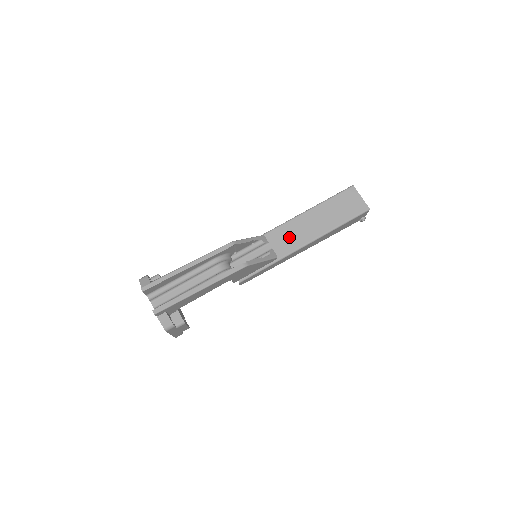
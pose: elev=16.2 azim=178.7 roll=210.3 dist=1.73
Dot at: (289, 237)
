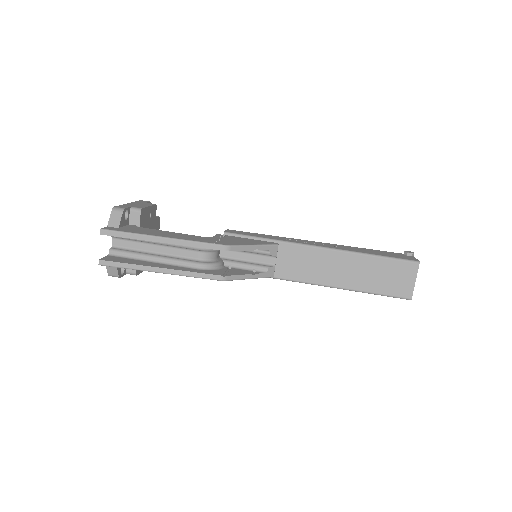
Dot at: (303, 264)
